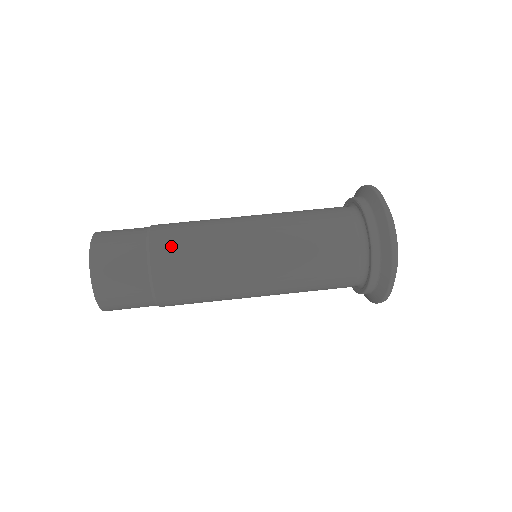
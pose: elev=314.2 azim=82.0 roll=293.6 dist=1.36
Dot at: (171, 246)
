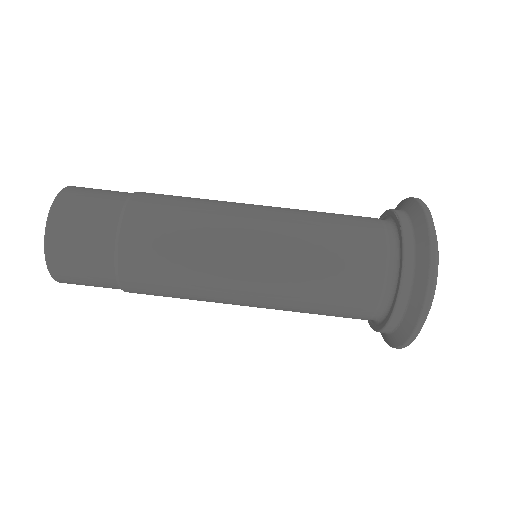
Dot at: (150, 217)
